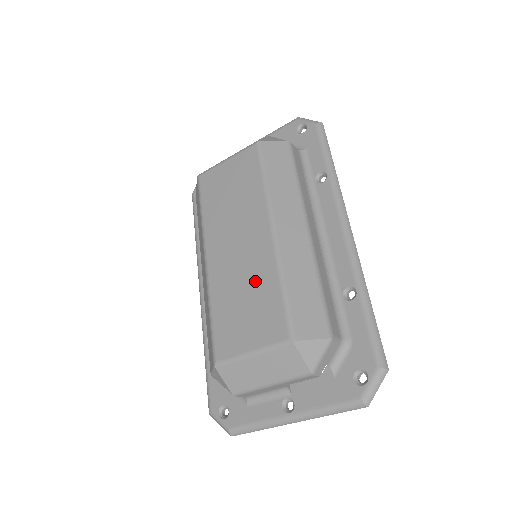
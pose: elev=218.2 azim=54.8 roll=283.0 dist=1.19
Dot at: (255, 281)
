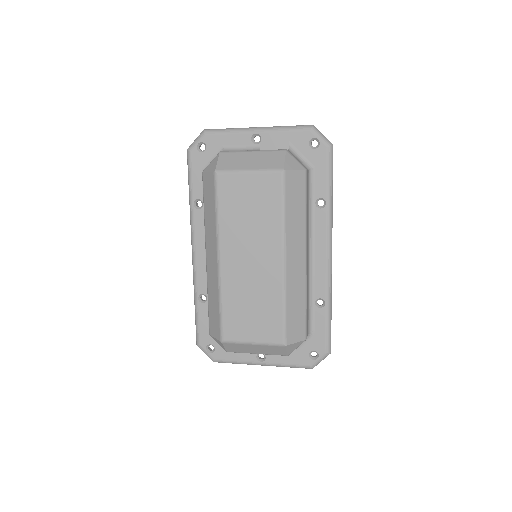
Dot at: (263, 296)
